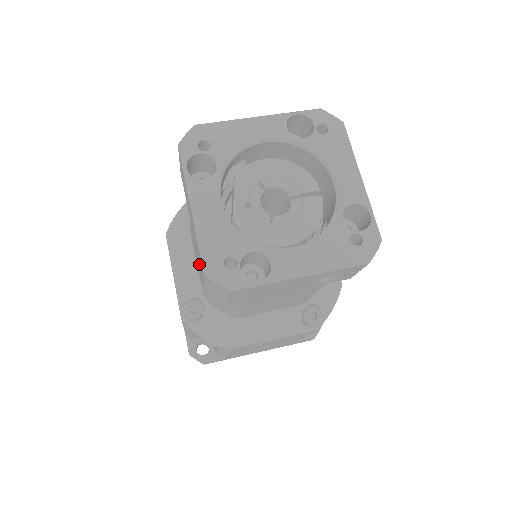
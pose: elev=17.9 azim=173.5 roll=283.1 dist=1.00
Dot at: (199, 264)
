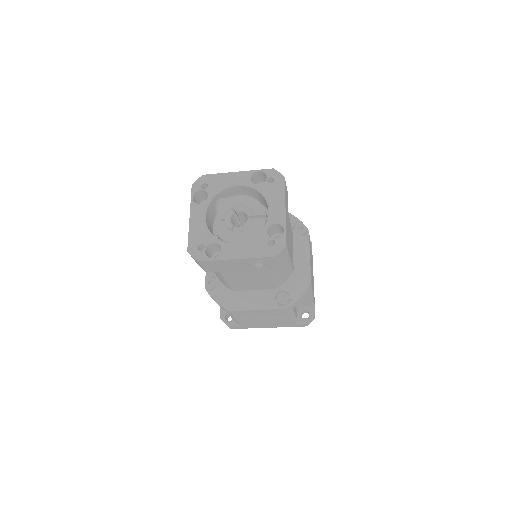
Dot at: occluded
